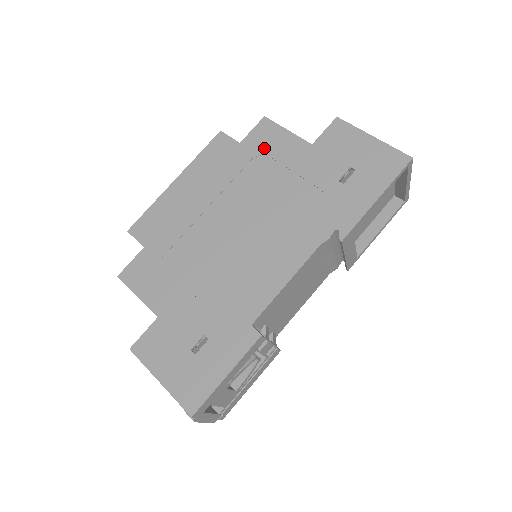
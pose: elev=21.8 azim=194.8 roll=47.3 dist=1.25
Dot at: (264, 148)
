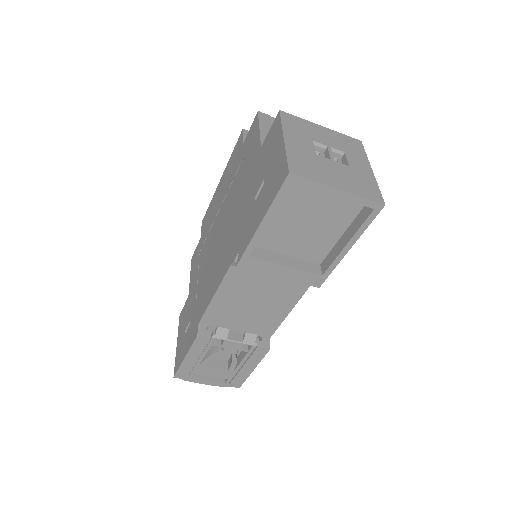
Dot at: (247, 150)
